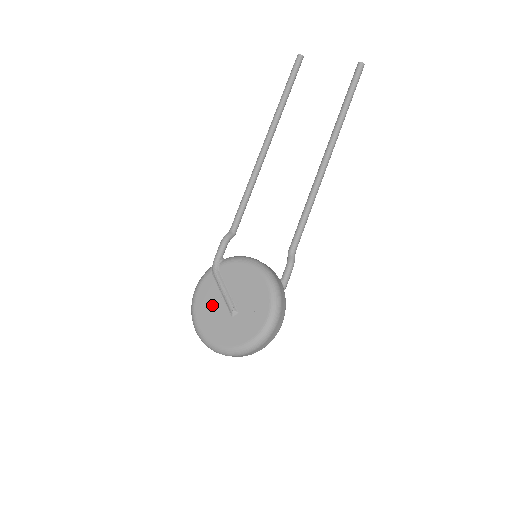
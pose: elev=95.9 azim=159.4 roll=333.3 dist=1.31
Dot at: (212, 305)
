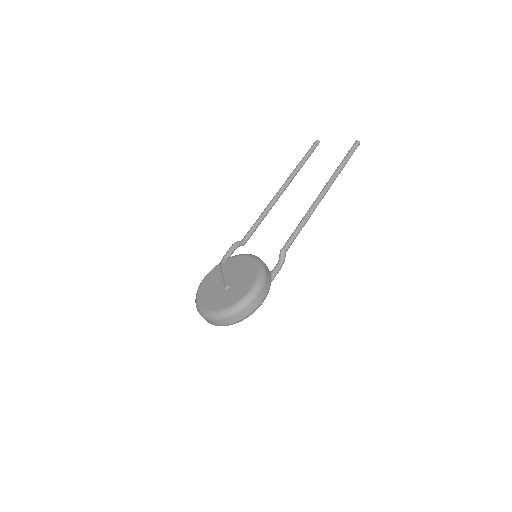
Dot at: (213, 285)
